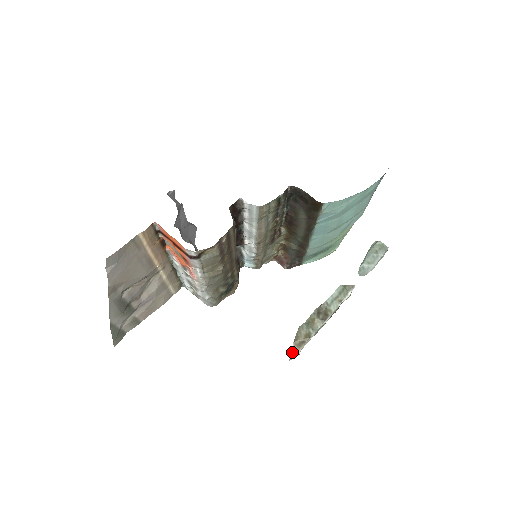
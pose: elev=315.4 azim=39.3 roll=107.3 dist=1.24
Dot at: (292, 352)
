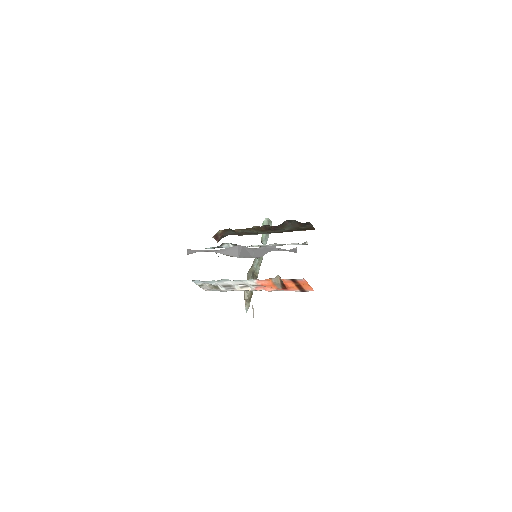
Dot at: (246, 307)
